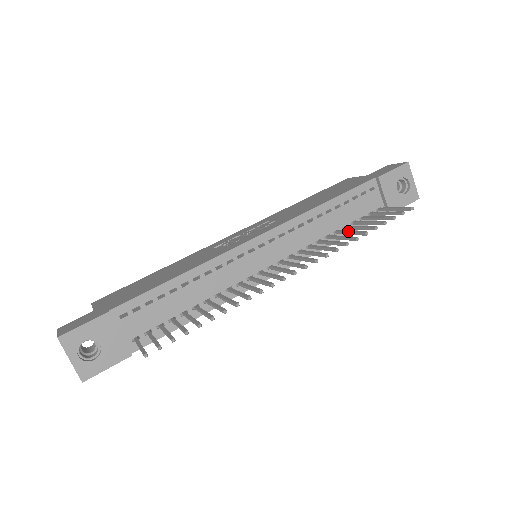
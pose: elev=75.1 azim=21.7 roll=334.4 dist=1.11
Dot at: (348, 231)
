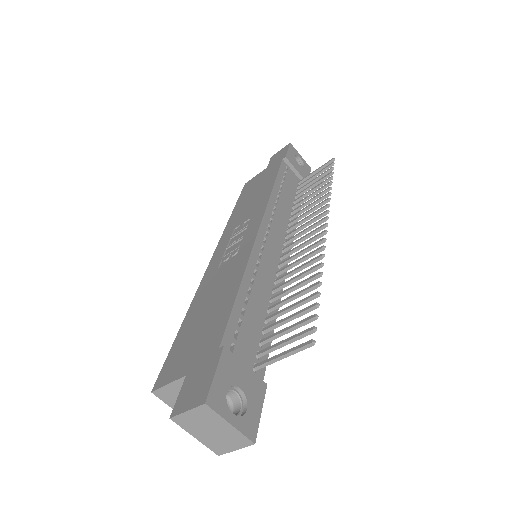
Dot at: (308, 196)
